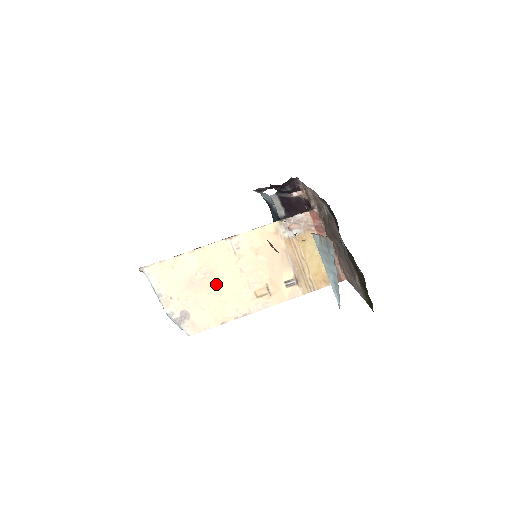
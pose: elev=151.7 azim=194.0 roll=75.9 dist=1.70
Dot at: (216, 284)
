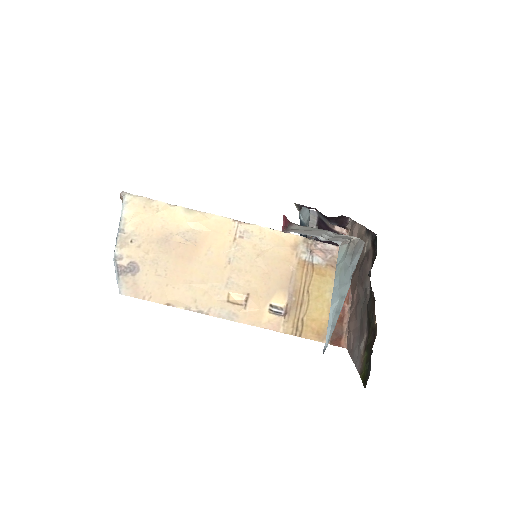
Dot at: (191, 258)
